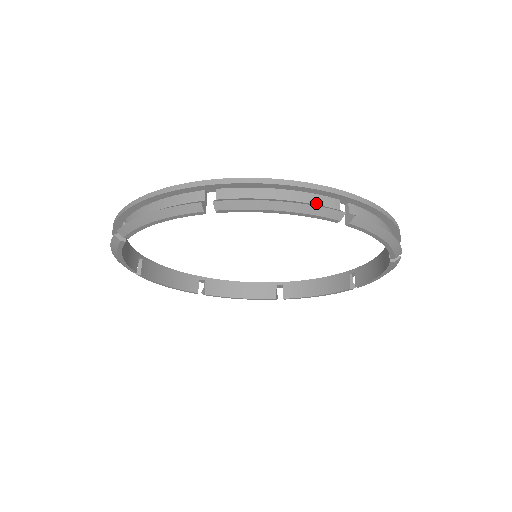
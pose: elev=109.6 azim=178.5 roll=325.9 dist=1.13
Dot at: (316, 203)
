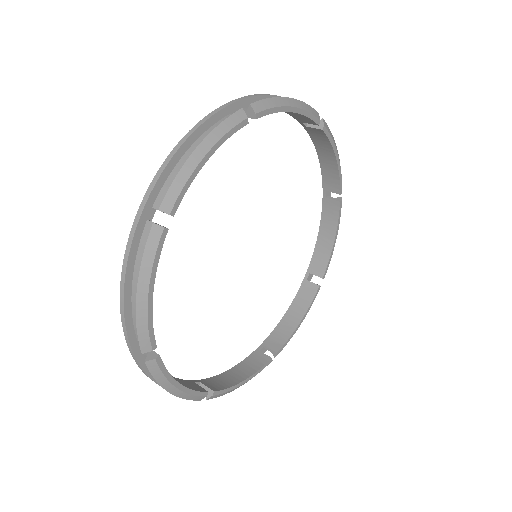
Dot at: occluded
